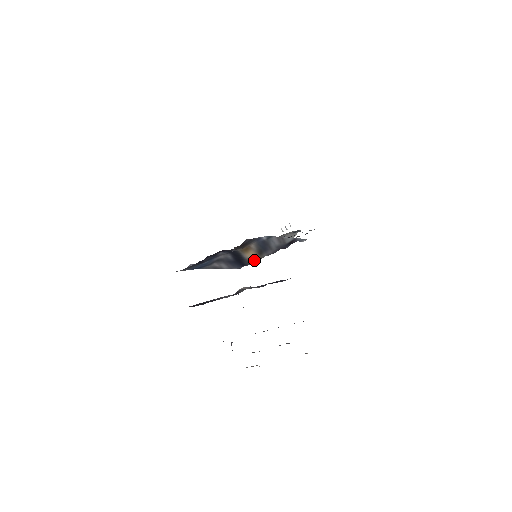
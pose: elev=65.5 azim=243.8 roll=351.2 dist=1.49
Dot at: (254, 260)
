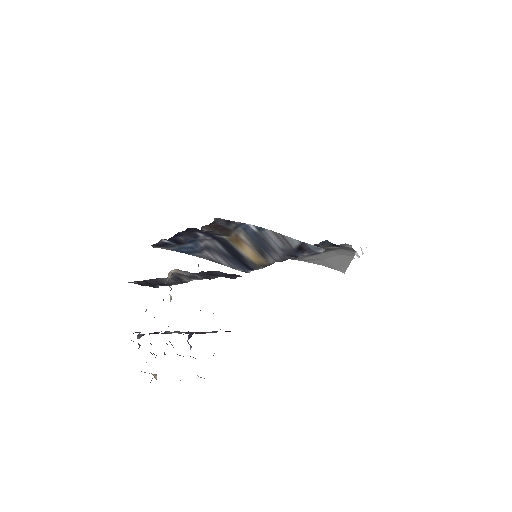
Dot at: (260, 264)
